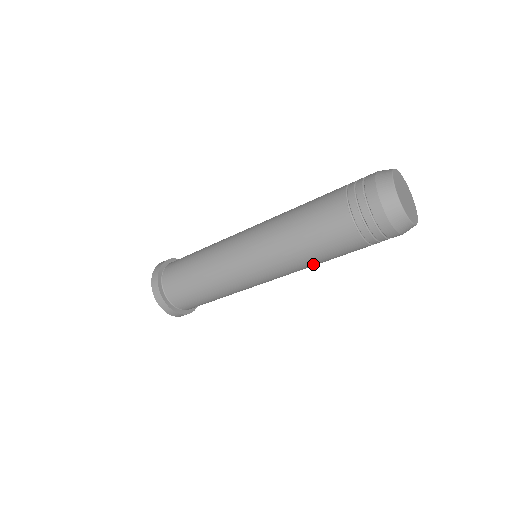
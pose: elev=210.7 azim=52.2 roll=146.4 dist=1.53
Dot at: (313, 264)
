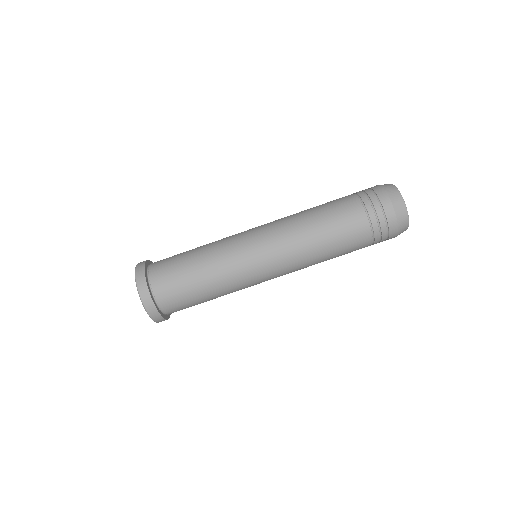
Dot at: (319, 256)
